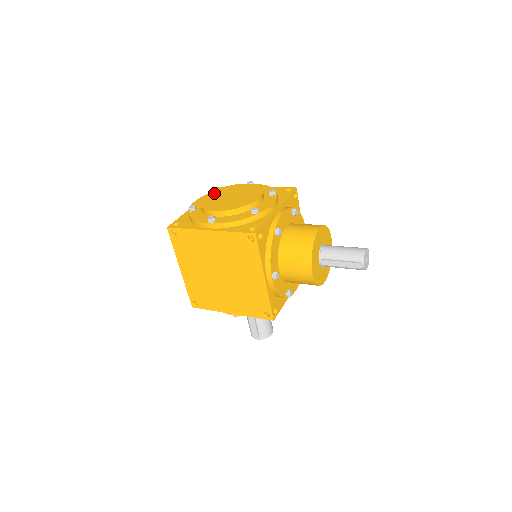
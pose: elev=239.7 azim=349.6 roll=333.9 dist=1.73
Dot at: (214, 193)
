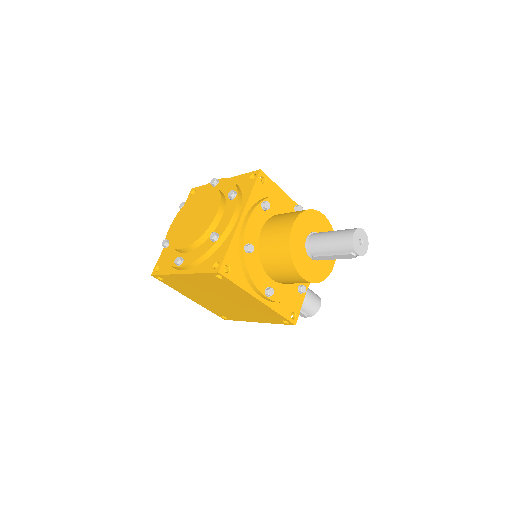
Dot at: (180, 214)
